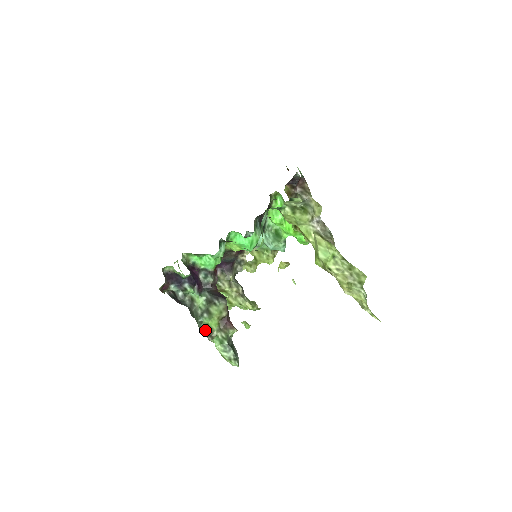
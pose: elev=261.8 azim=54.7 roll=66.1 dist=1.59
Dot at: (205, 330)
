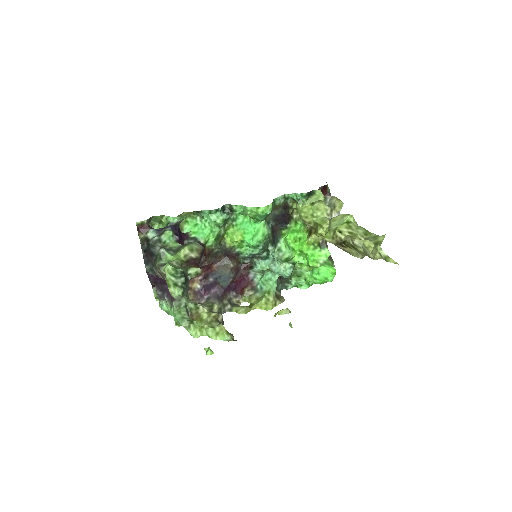
Dot at: (162, 264)
